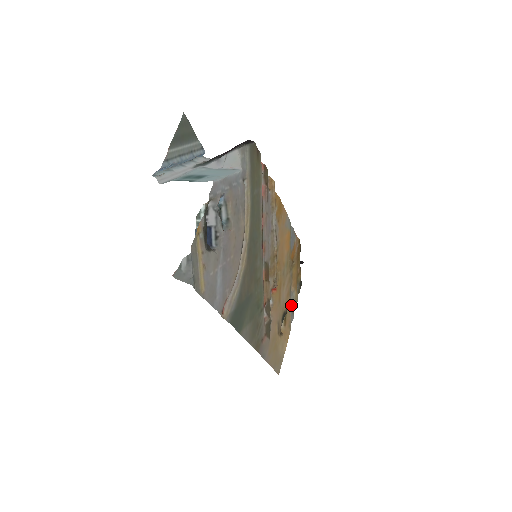
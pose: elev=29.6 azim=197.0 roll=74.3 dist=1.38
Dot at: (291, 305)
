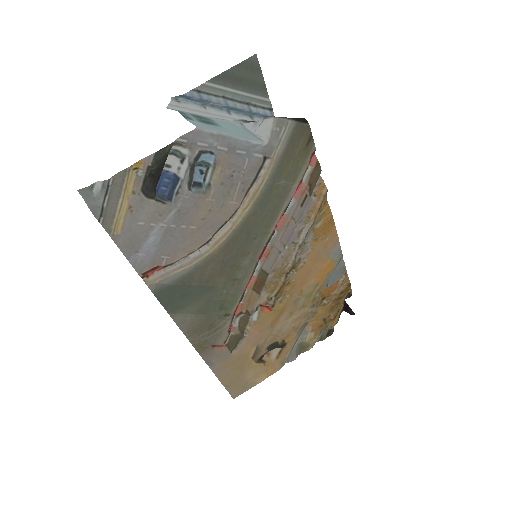
Dot at: (299, 344)
